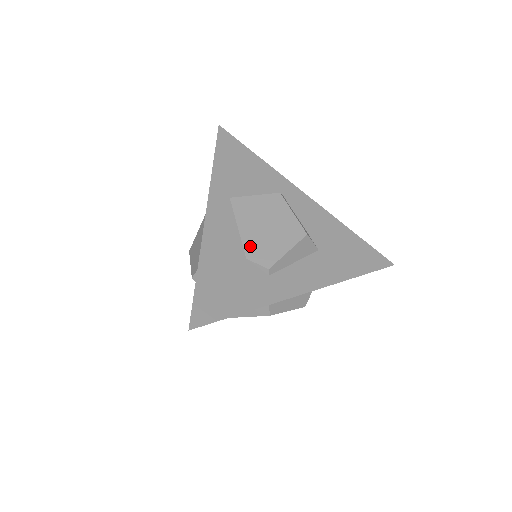
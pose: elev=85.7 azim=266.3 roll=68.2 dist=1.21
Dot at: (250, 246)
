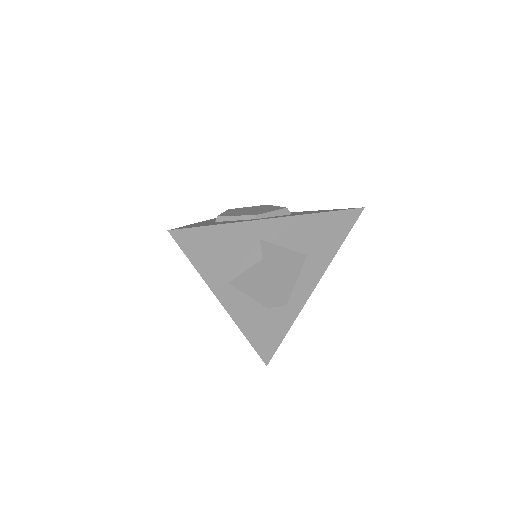
Dot at: (265, 301)
